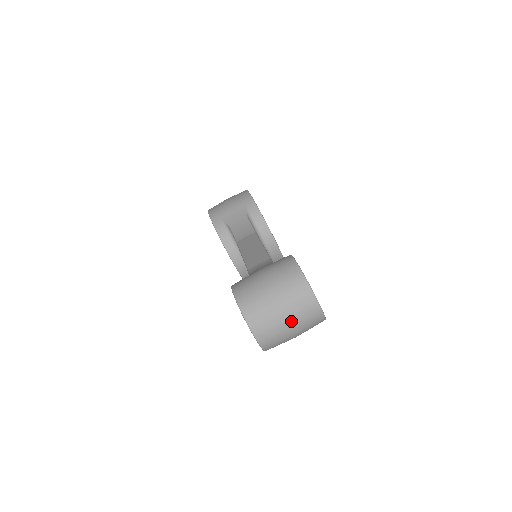
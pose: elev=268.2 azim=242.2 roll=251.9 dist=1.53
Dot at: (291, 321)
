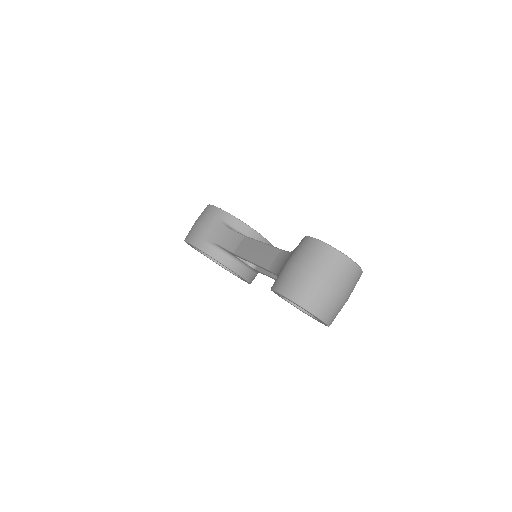
Dot at: (341, 289)
